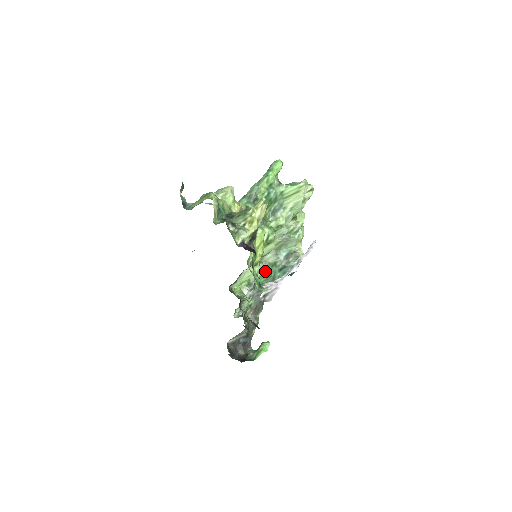
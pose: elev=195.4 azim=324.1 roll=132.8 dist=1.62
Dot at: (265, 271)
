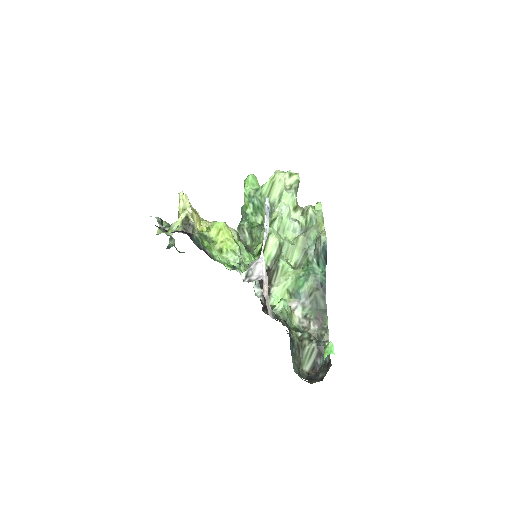
Dot at: (301, 273)
